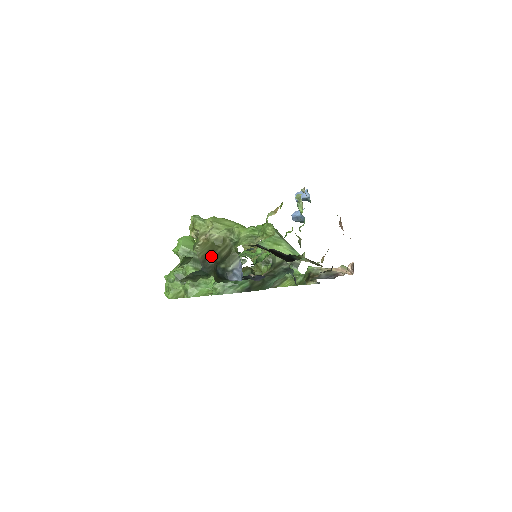
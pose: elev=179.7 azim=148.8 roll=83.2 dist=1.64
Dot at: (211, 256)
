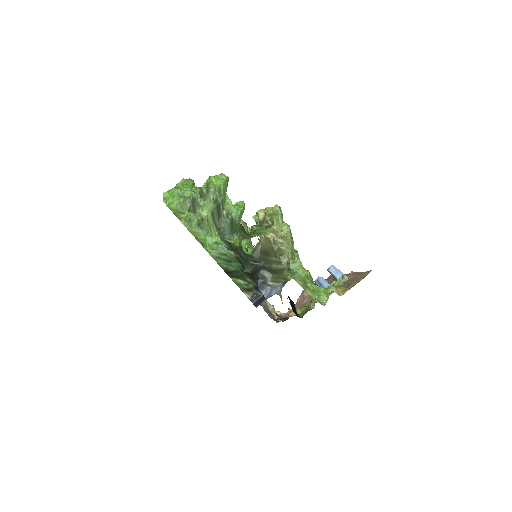
Dot at: (265, 256)
